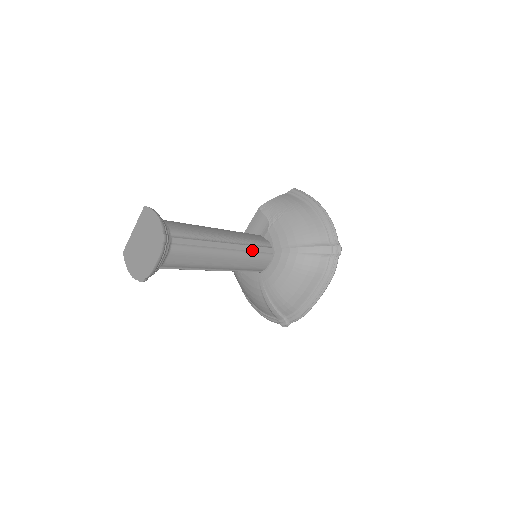
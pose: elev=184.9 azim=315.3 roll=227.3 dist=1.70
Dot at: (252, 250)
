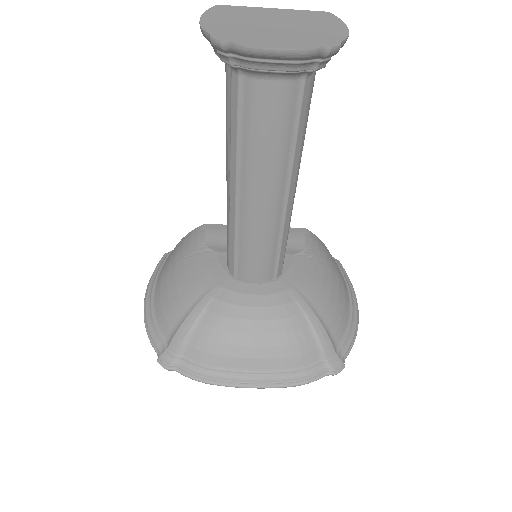
Dot at: (283, 241)
